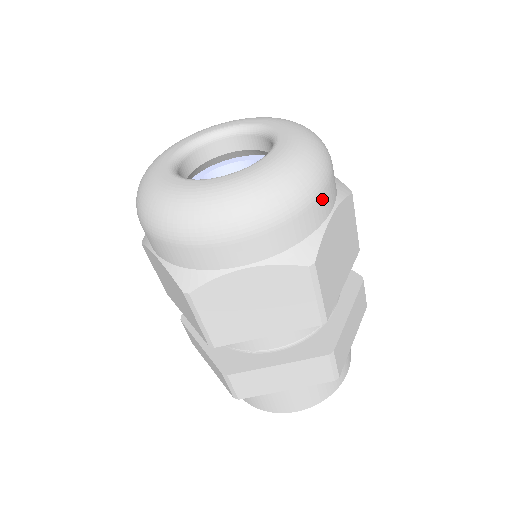
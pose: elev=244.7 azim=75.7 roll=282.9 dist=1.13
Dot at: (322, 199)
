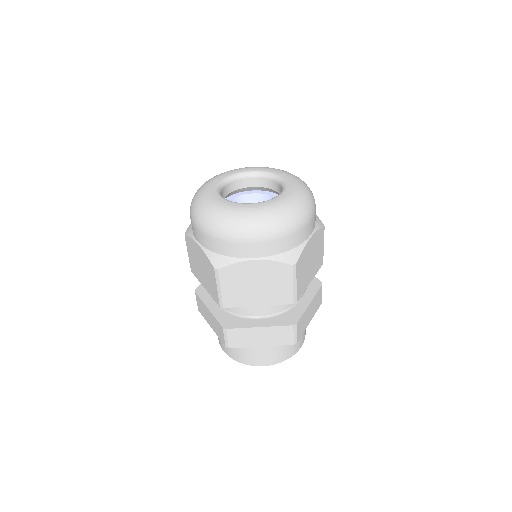
Dot at: (307, 227)
